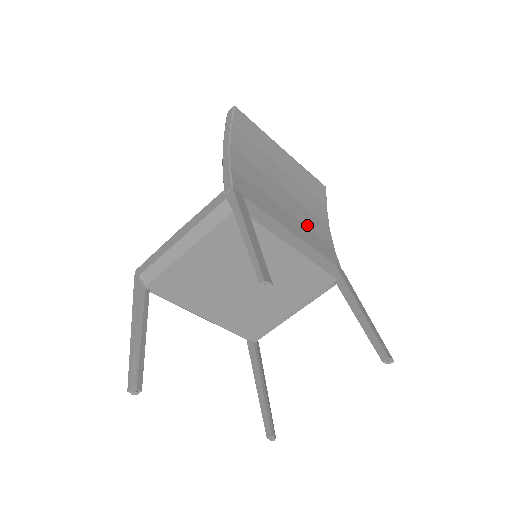
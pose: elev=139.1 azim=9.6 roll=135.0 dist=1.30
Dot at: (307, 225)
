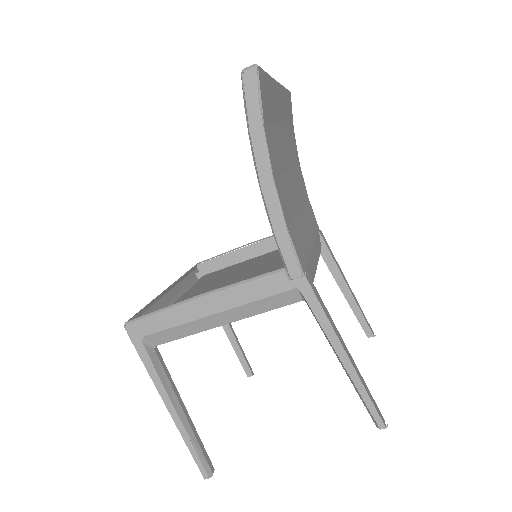
Dot at: (303, 200)
